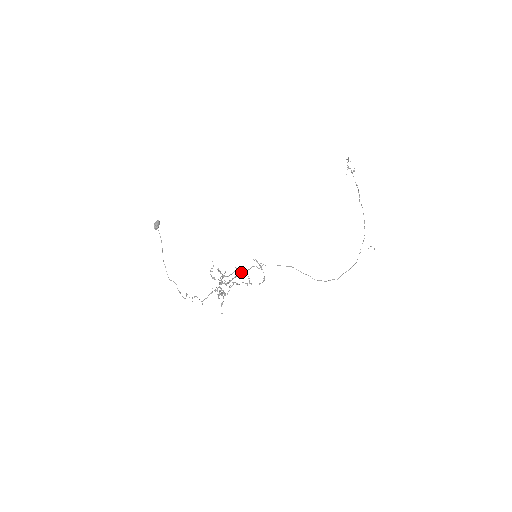
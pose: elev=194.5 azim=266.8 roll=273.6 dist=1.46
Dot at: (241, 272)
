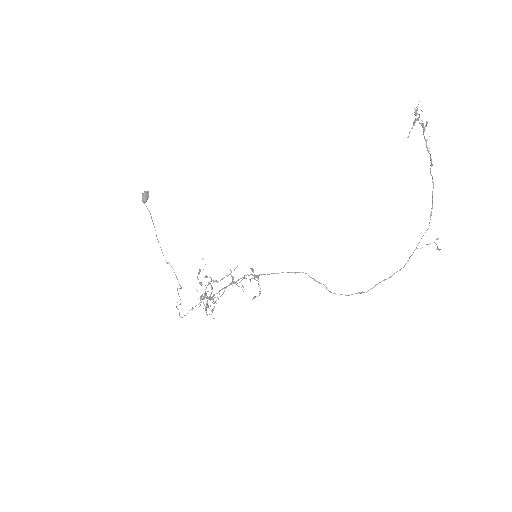
Dot at: occluded
